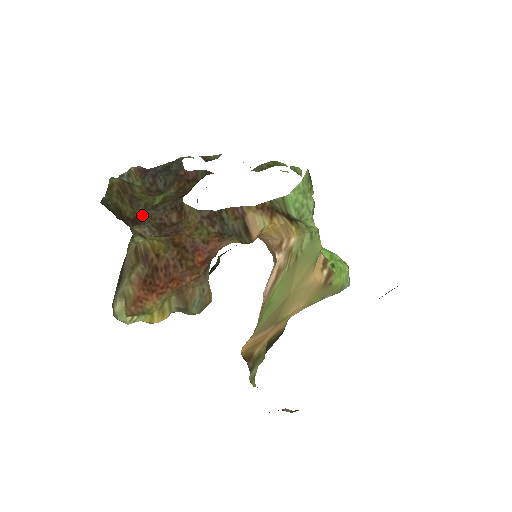
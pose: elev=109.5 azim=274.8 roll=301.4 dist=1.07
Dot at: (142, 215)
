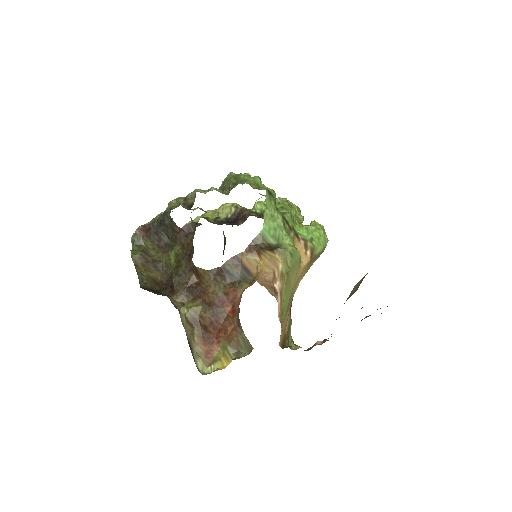
Dot at: (169, 275)
